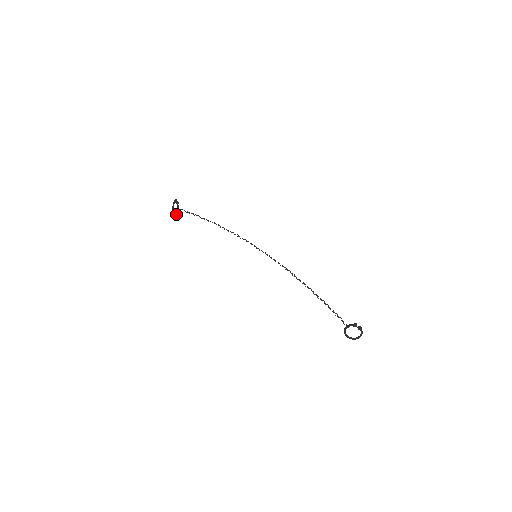
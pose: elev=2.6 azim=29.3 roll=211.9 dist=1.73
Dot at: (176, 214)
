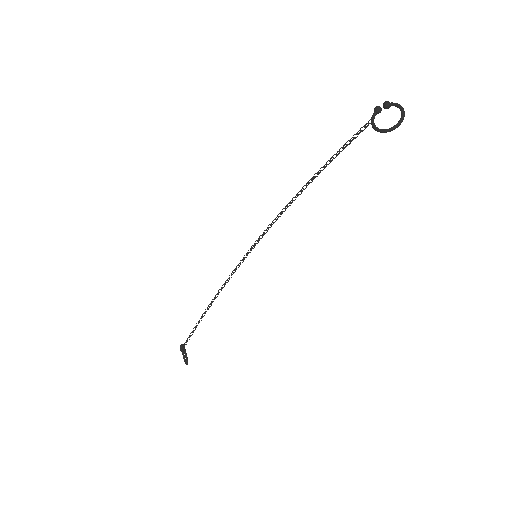
Dot at: (186, 358)
